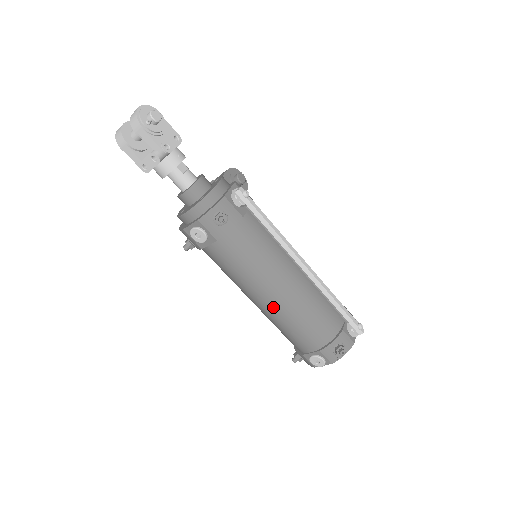
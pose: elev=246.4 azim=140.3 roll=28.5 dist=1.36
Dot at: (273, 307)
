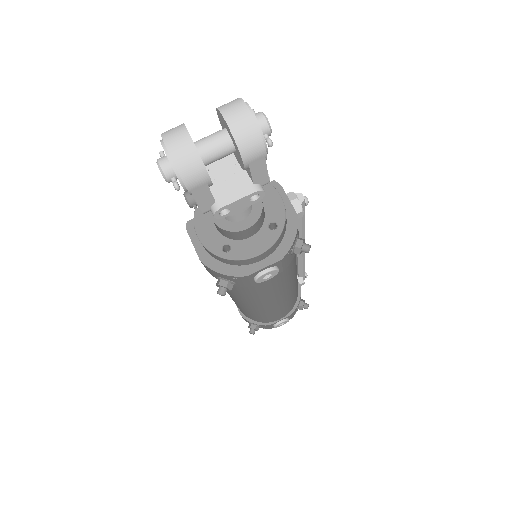
Dot at: (280, 303)
